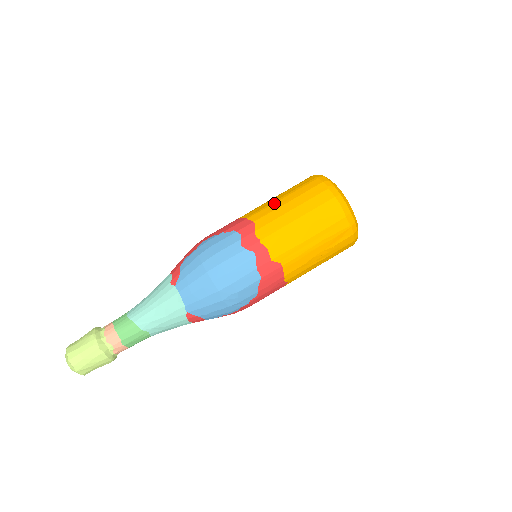
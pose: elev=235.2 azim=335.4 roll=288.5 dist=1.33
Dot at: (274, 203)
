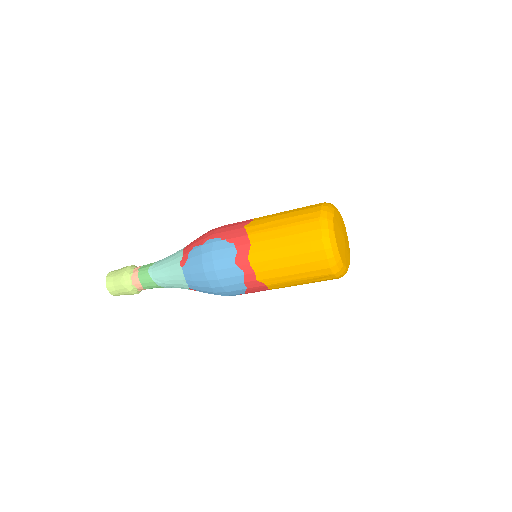
Dot at: (274, 230)
